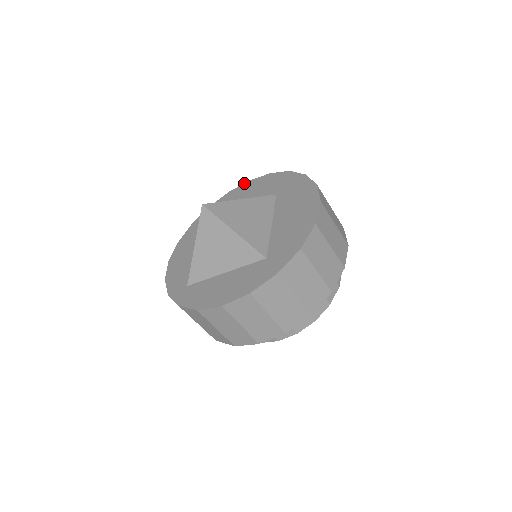
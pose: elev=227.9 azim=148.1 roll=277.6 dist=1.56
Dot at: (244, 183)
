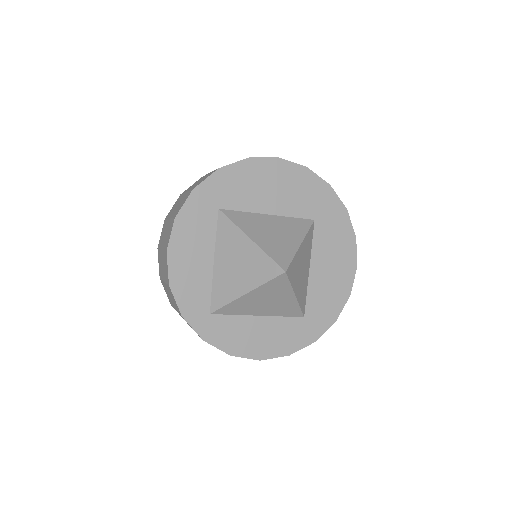
Dot at: (271, 158)
